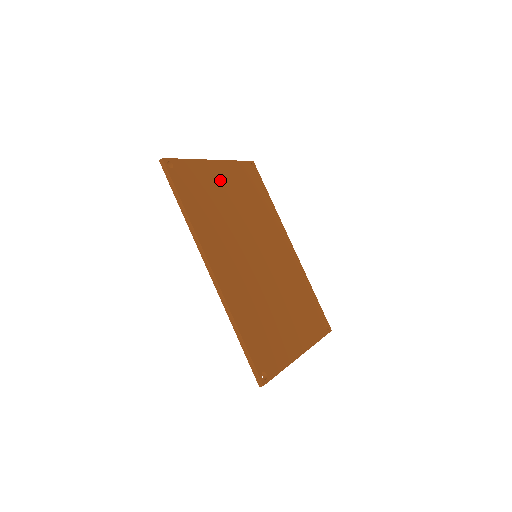
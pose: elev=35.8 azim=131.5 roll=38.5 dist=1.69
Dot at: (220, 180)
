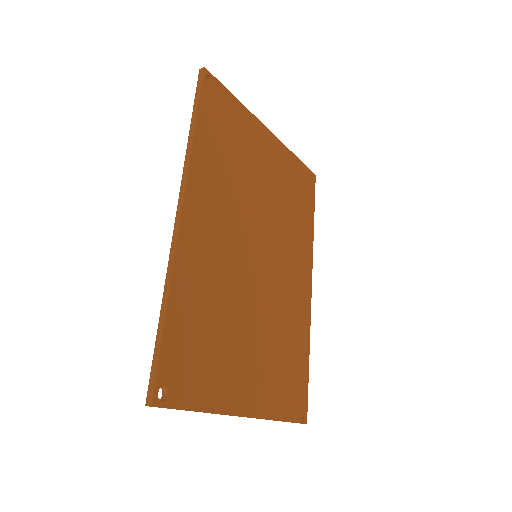
Dot at: (263, 150)
